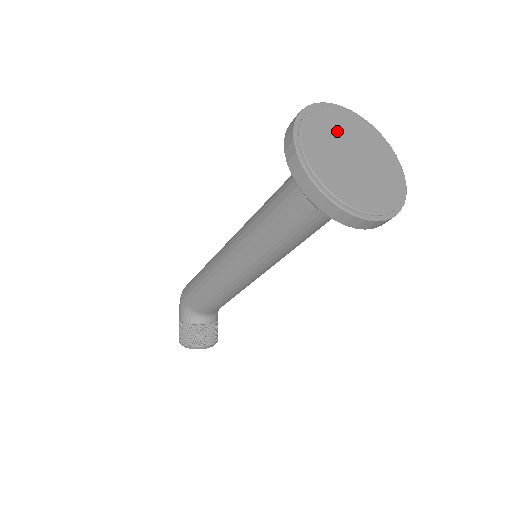
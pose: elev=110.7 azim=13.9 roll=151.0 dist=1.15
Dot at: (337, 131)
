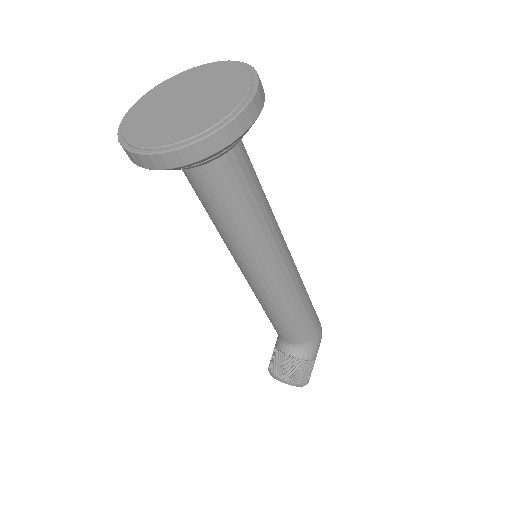
Dot at: (196, 82)
